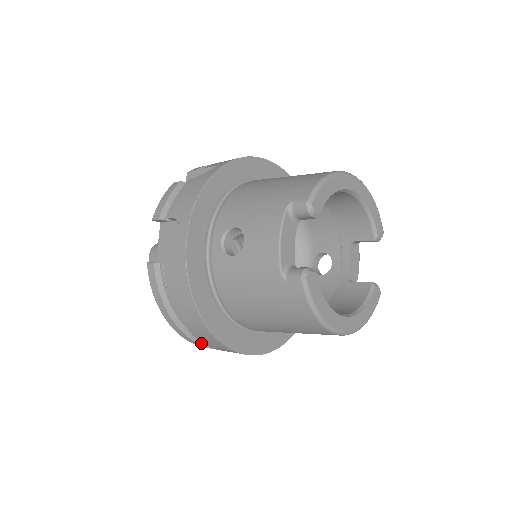
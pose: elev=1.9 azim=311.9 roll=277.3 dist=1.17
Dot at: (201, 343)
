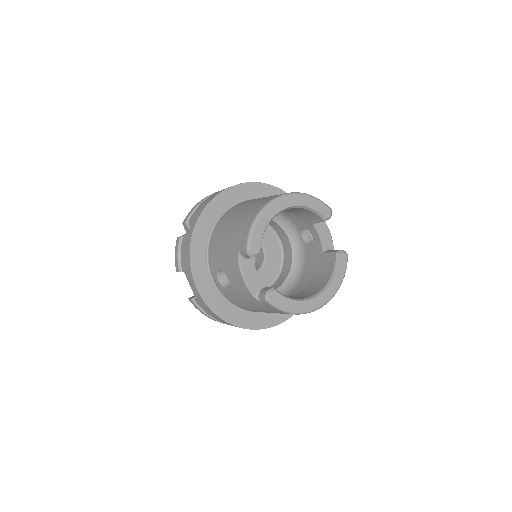
Dot at: occluded
